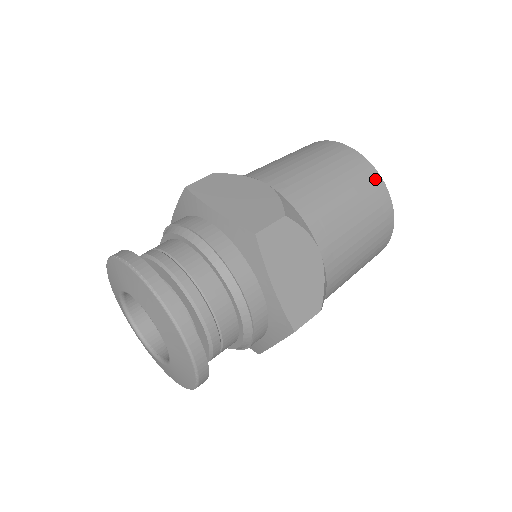
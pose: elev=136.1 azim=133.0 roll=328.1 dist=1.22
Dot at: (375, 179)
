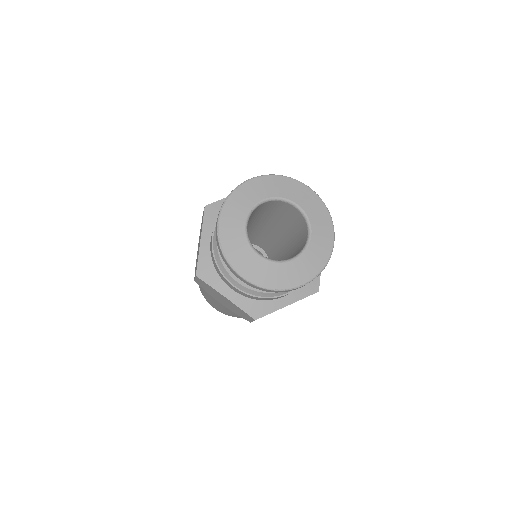
Dot at: occluded
